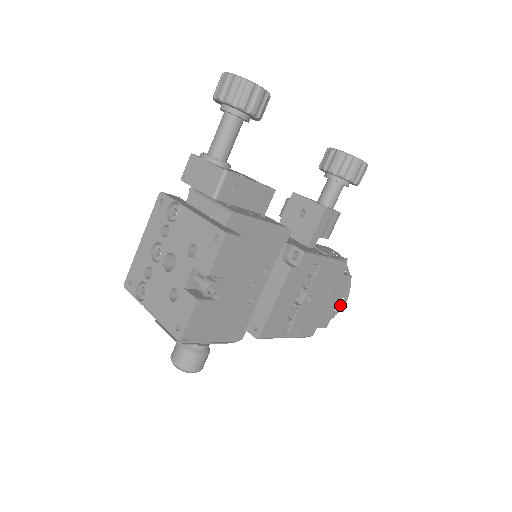
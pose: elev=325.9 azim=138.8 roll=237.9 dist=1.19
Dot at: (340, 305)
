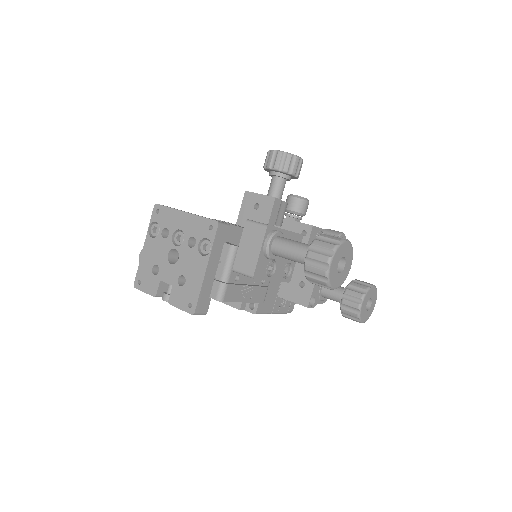
Dot at: occluded
